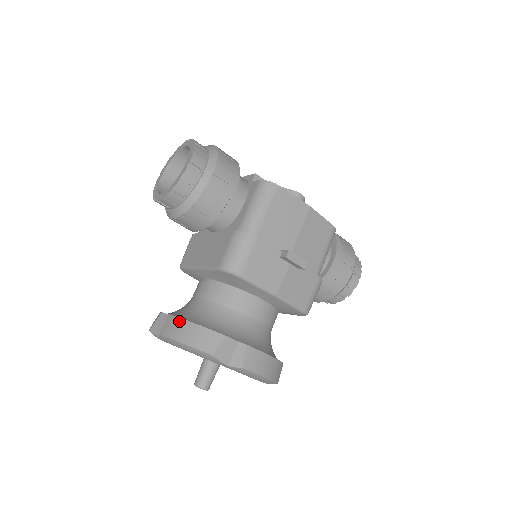
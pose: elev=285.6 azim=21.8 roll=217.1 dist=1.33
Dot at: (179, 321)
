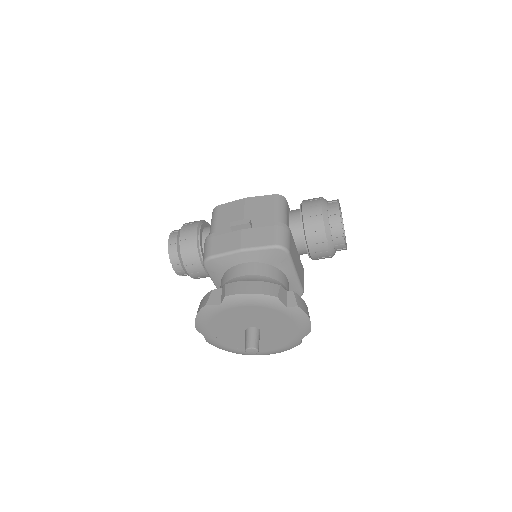
Dot at: occluded
